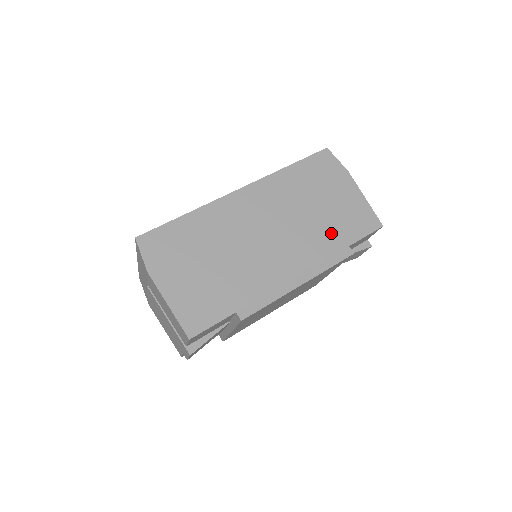
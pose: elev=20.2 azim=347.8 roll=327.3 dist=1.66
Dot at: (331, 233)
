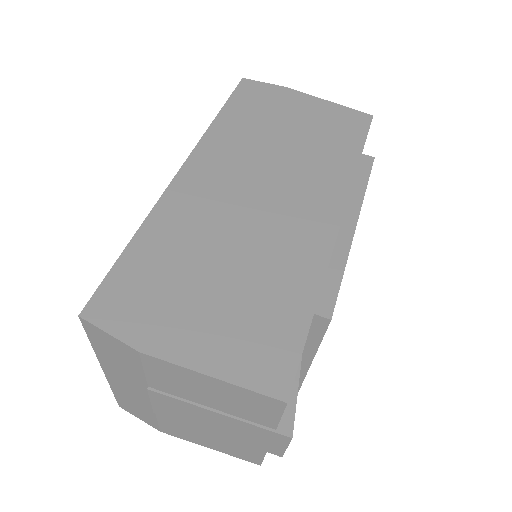
Dot at: (330, 152)
